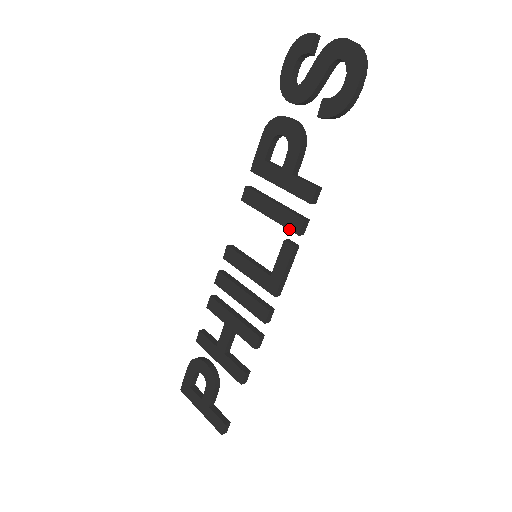
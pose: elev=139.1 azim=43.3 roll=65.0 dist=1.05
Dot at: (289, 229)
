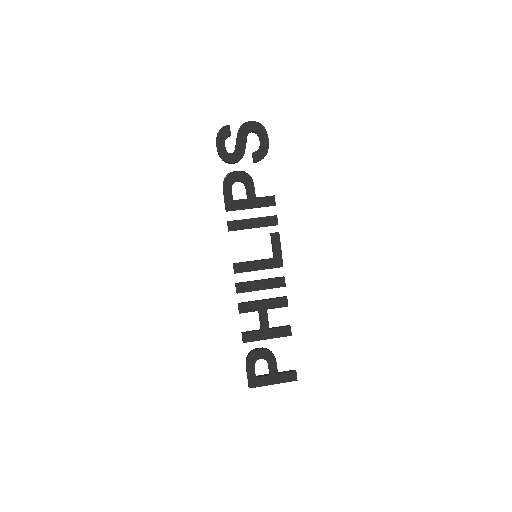
Dot at: occluded
